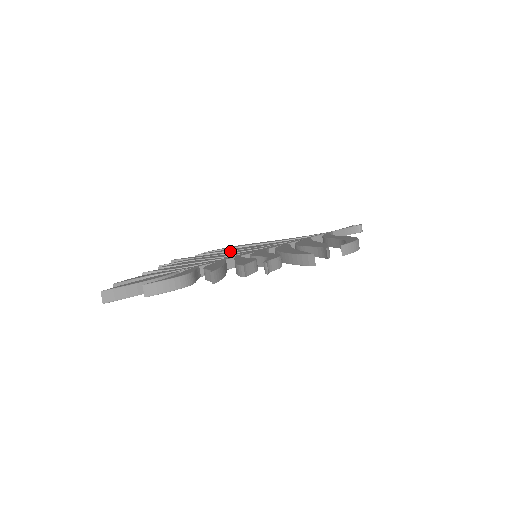
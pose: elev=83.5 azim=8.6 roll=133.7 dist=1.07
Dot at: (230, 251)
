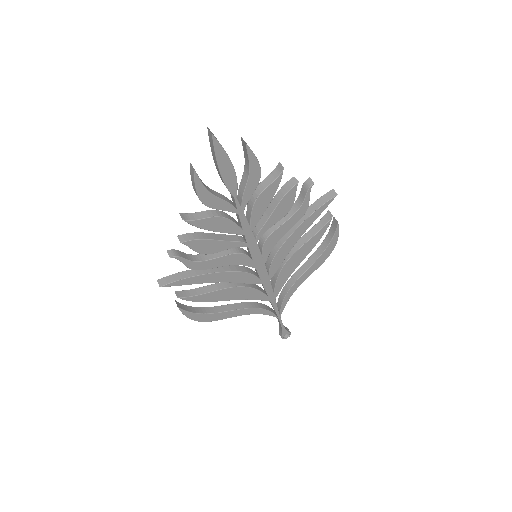
Dot at: (213, 284)
